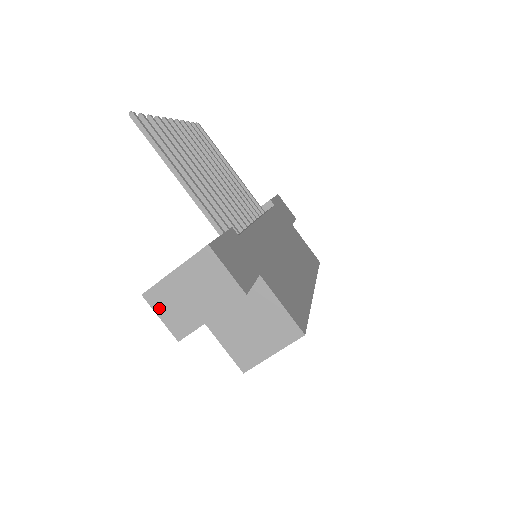
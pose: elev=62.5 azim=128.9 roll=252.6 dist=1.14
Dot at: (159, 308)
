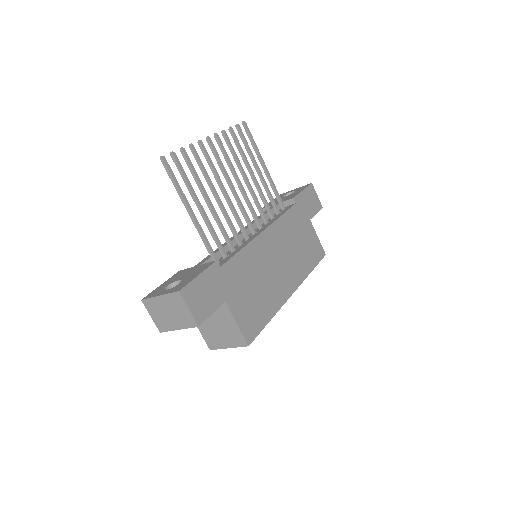
Dot at: (150, 311)
